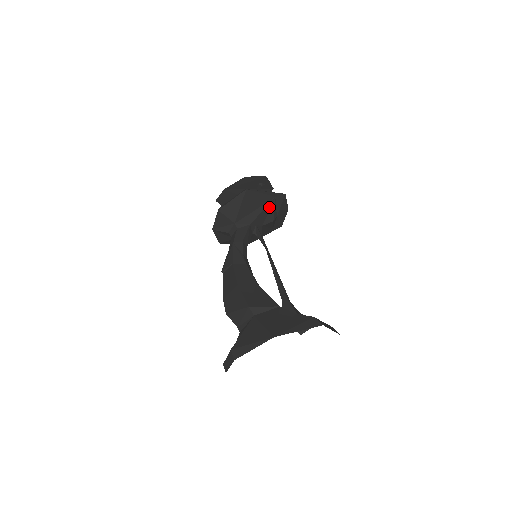
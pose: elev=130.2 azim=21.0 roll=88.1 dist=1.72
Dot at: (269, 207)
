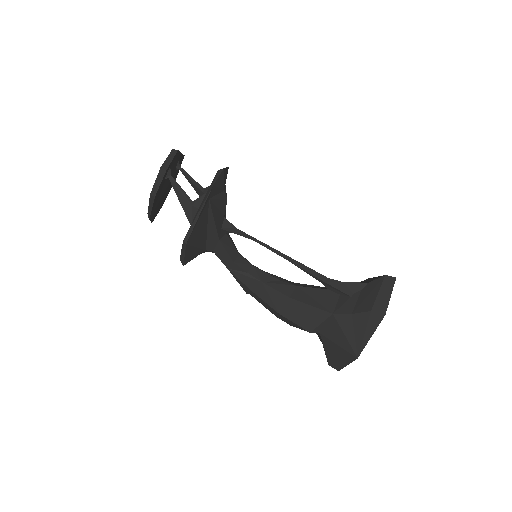
Dot at: (214, 208)
